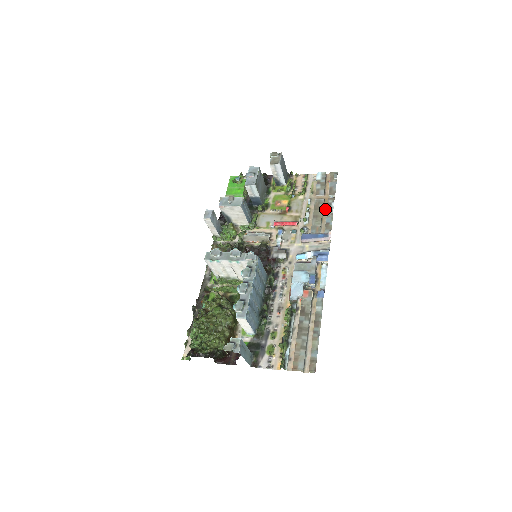
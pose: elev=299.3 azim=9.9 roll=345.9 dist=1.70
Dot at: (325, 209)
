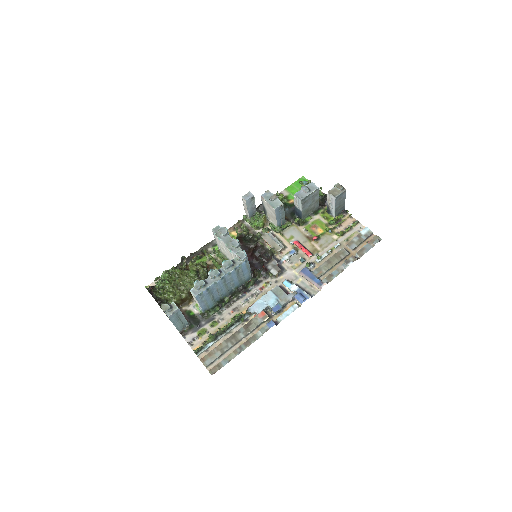
Dot at: (342, 262)
